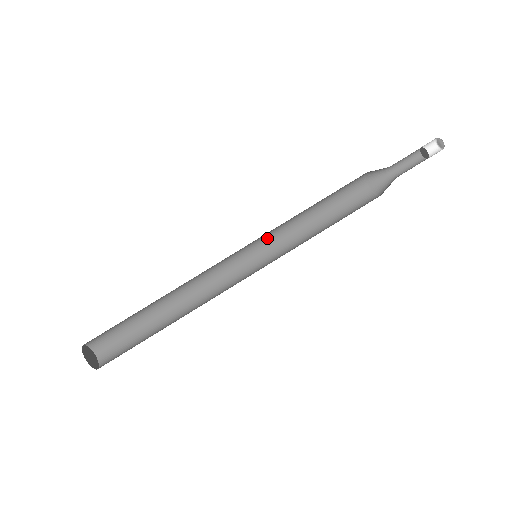
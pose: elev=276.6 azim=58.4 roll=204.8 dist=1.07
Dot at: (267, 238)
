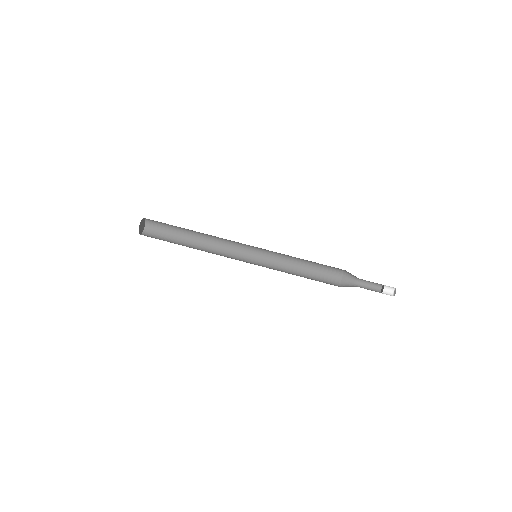
Dot at: (270, 251)
